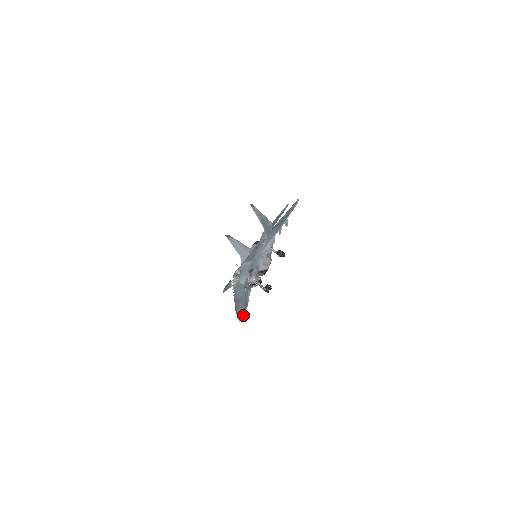
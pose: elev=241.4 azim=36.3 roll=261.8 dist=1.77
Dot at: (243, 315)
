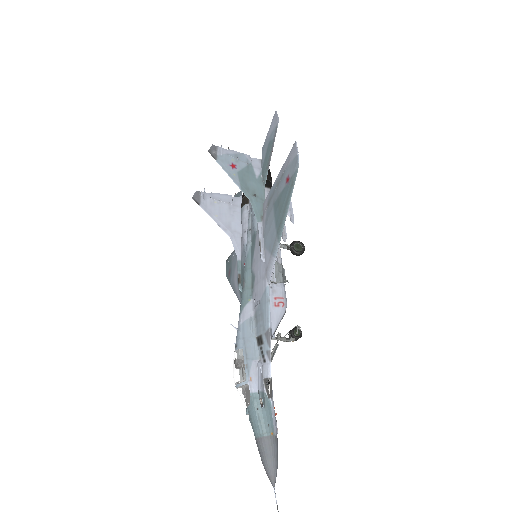
Dot at: (276, 469)
